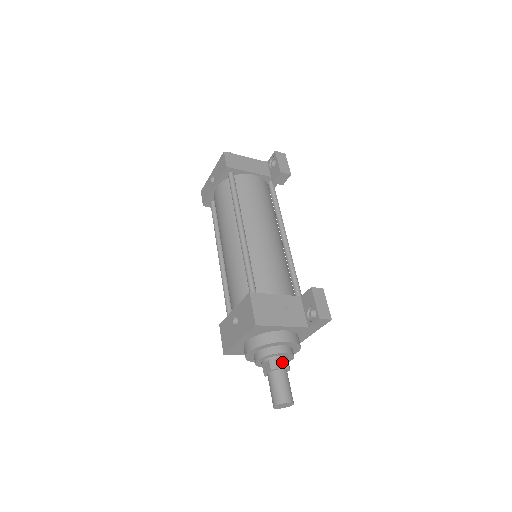
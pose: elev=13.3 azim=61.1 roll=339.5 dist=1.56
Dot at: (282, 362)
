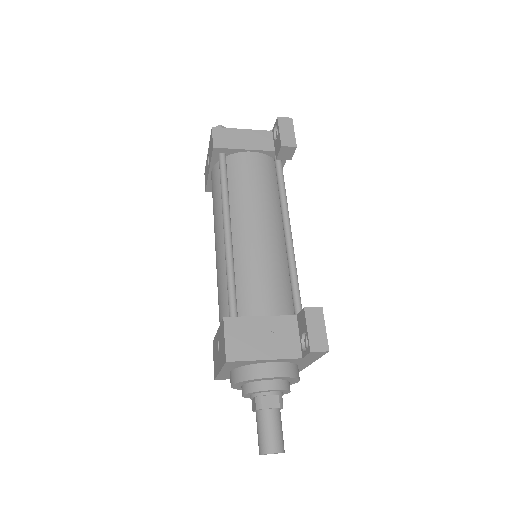
Dot at: (271, 399)
